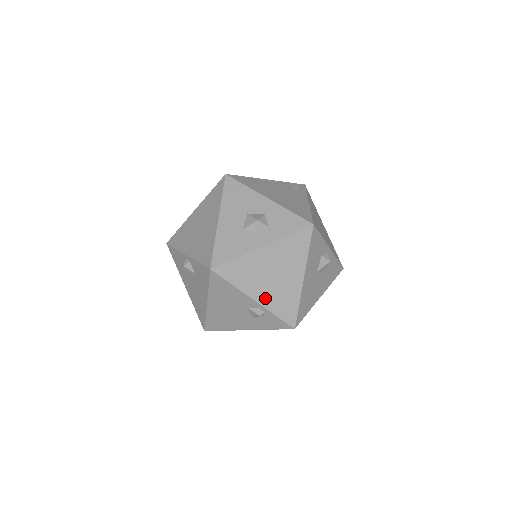
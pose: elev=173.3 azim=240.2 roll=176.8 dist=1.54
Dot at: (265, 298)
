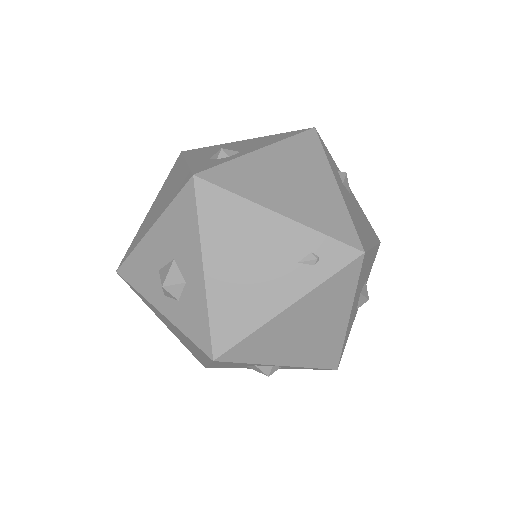
Dot at: (173, 332)
